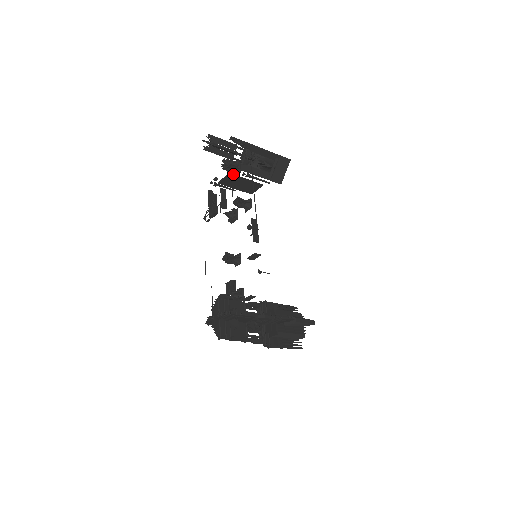
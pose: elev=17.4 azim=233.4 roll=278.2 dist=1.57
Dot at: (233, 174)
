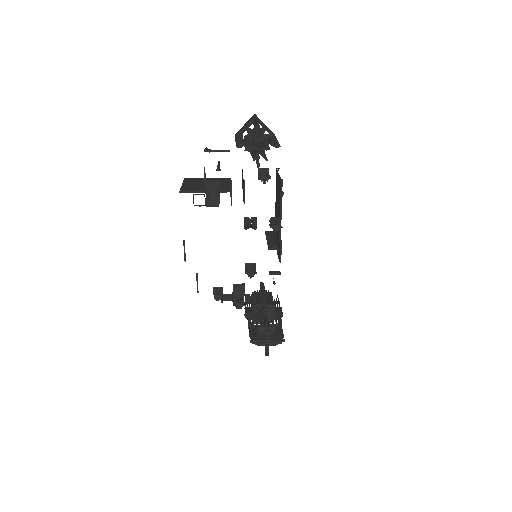
Dot at: occluded
